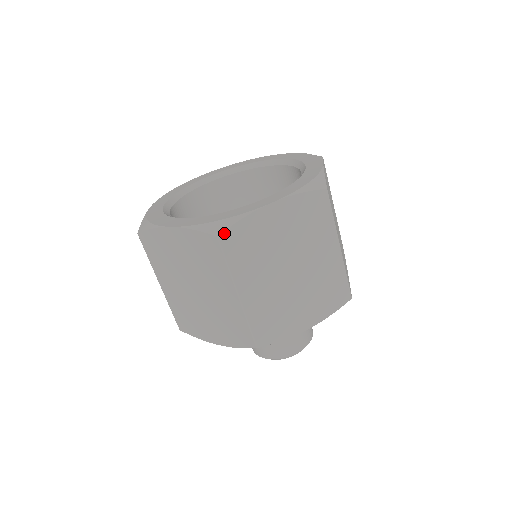
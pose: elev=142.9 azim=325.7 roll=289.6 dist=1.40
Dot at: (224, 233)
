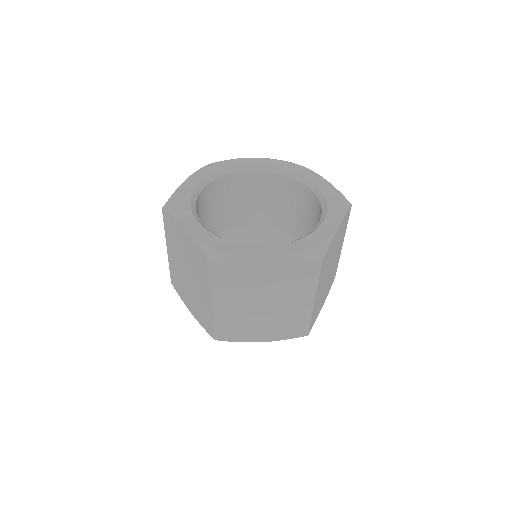
Dot at: (324, 258)
